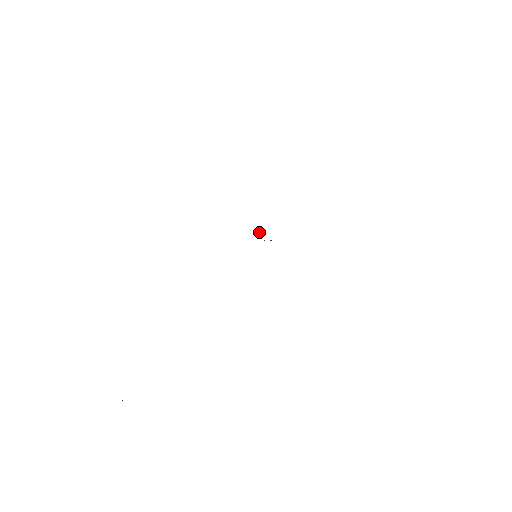
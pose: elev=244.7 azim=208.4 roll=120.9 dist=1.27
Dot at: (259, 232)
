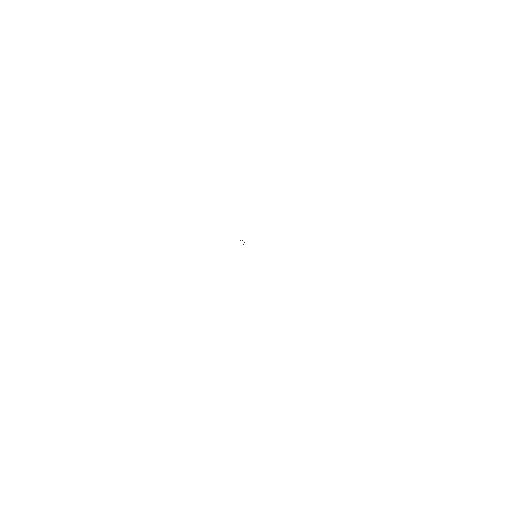
Dot at: occluded
